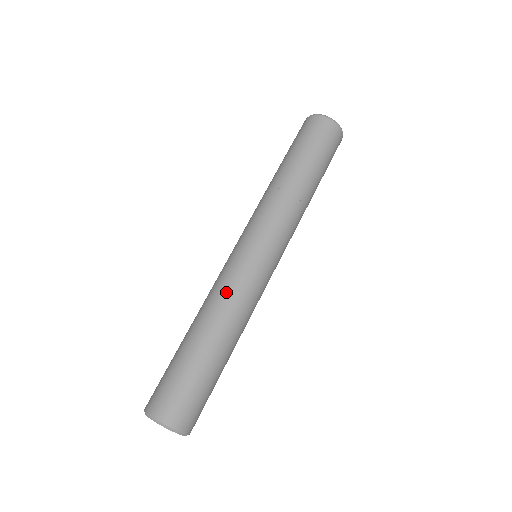
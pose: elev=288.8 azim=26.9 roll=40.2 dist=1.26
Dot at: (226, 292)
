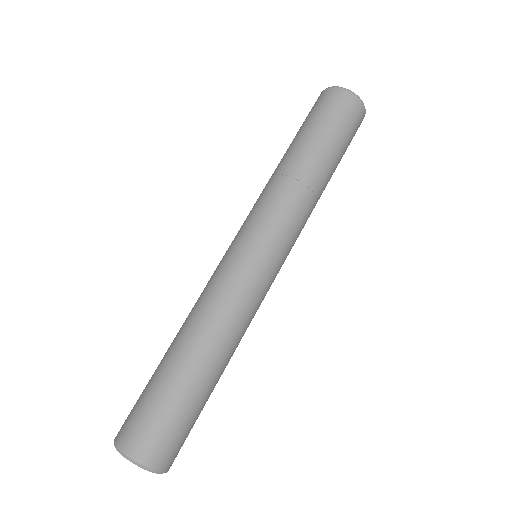
Dot at: (240, 313)
